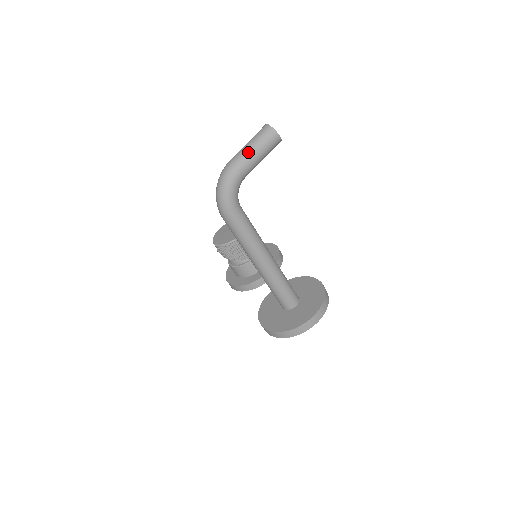
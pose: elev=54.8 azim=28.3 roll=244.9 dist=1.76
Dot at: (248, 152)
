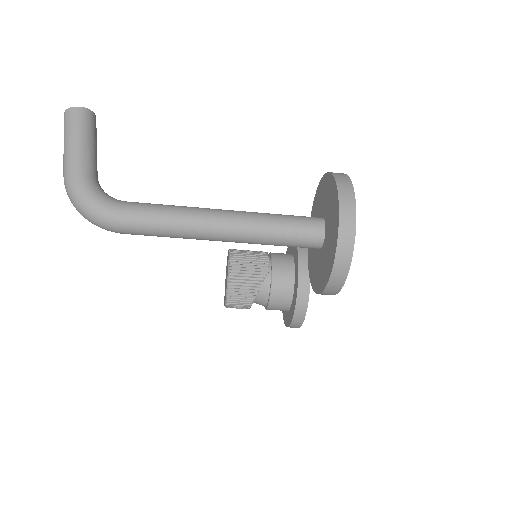
Dot at: (66, 150)
